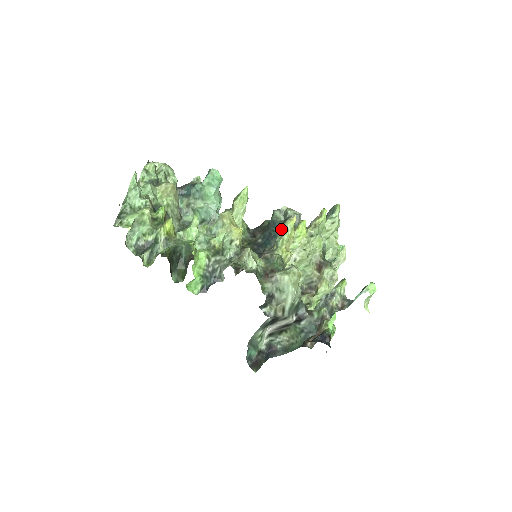
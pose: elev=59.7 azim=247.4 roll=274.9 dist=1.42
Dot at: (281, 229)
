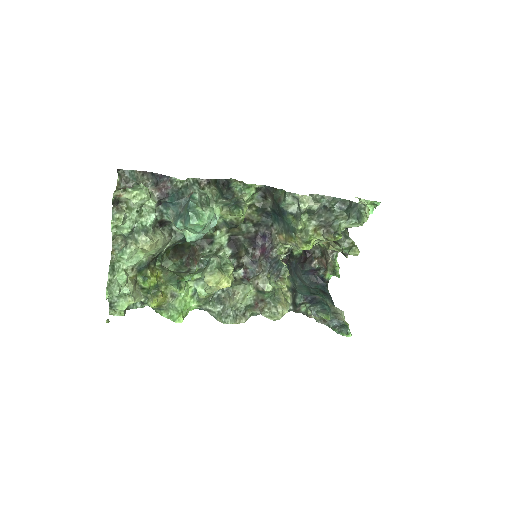
Dot at: (288, 227)
